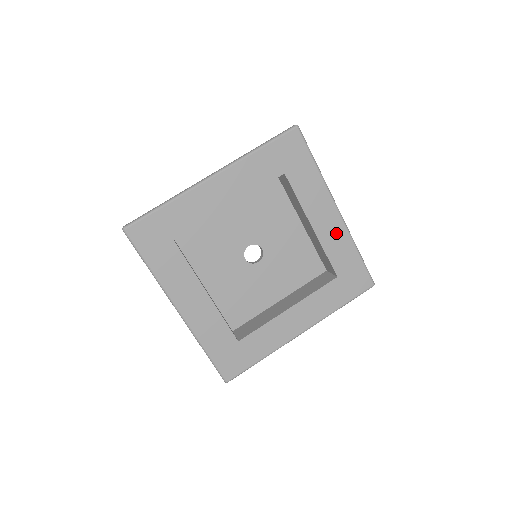
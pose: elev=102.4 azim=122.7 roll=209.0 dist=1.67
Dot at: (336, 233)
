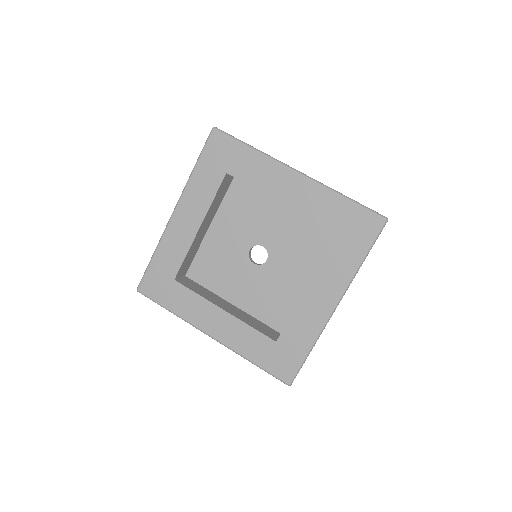
Dot at: (308, 193)
